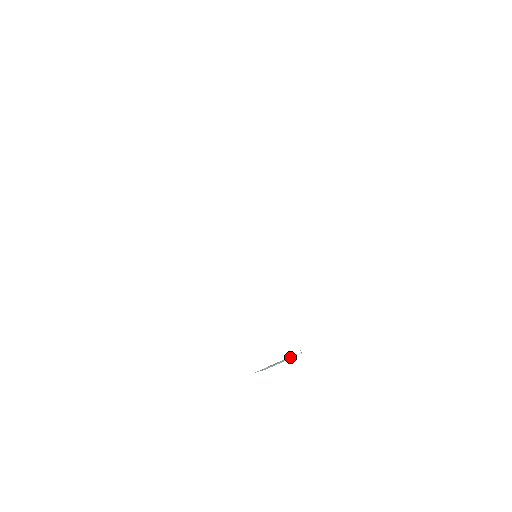
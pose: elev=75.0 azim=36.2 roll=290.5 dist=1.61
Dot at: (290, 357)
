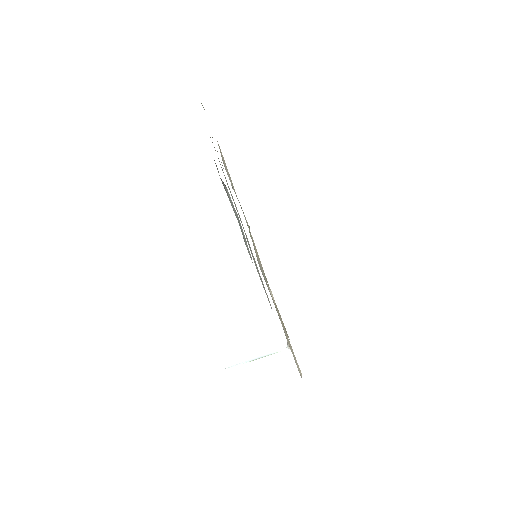
Dot at: (275, 352)
